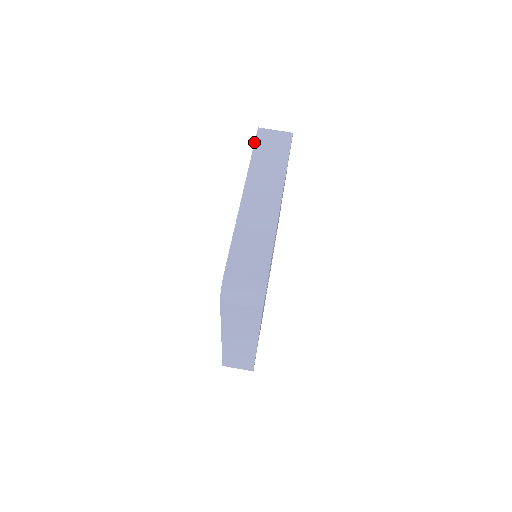
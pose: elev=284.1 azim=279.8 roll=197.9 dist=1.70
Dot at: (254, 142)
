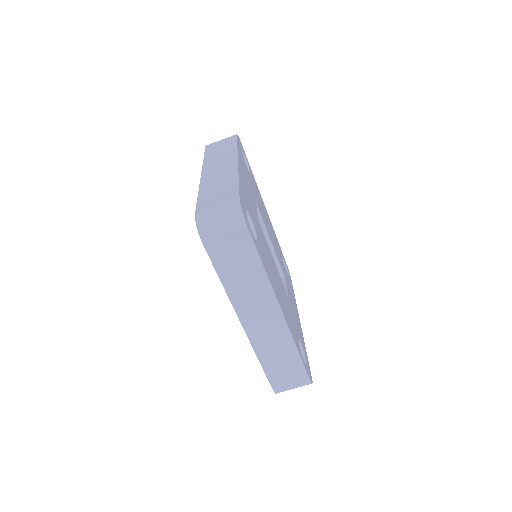
Dot at: occluded
